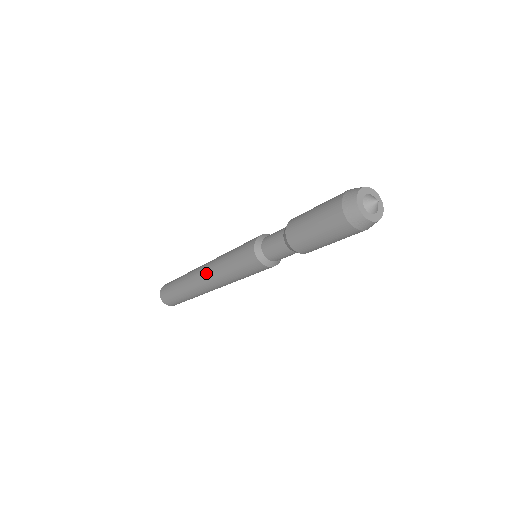
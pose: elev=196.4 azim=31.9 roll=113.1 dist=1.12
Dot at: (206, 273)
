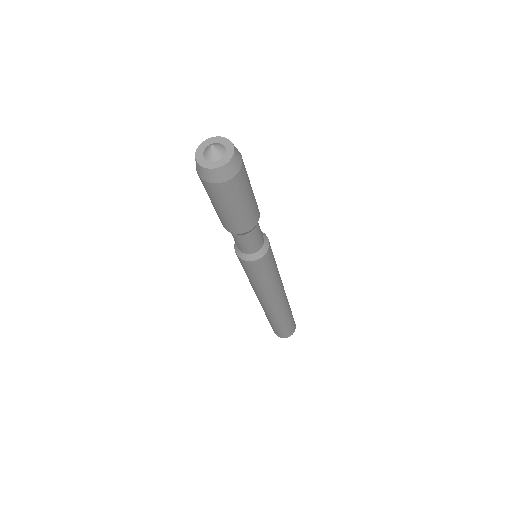
Dot at: (258, 298)
